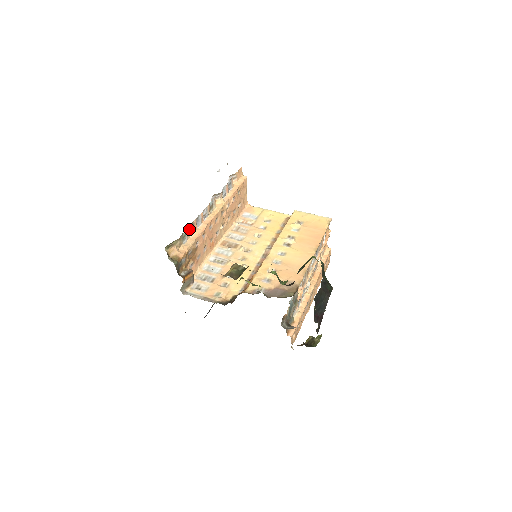
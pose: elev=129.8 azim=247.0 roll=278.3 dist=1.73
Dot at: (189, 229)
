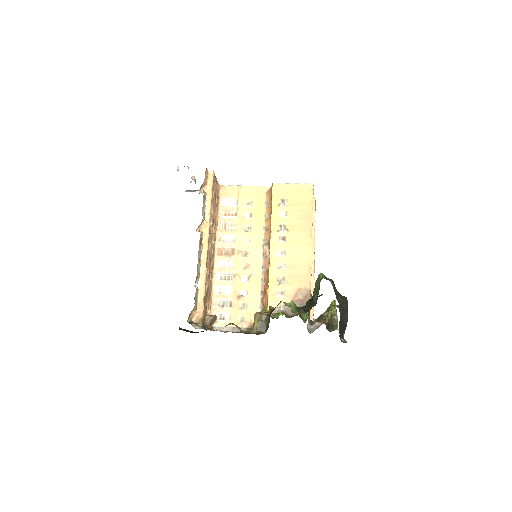
Dot at: (195, 283)
